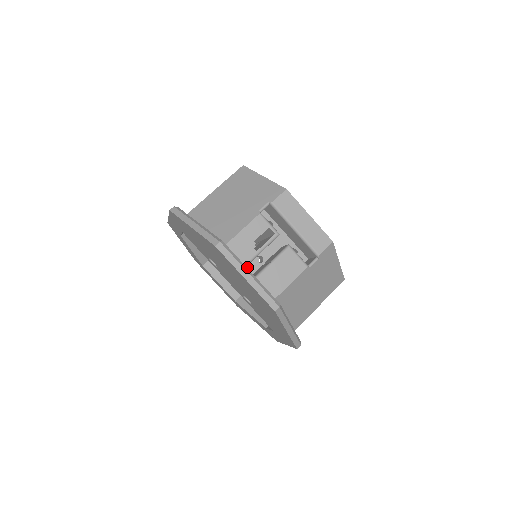
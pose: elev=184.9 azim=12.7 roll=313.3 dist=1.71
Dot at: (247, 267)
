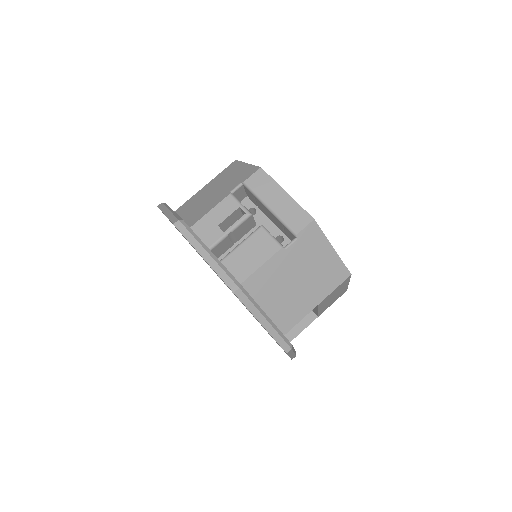
Dot at: occluded
